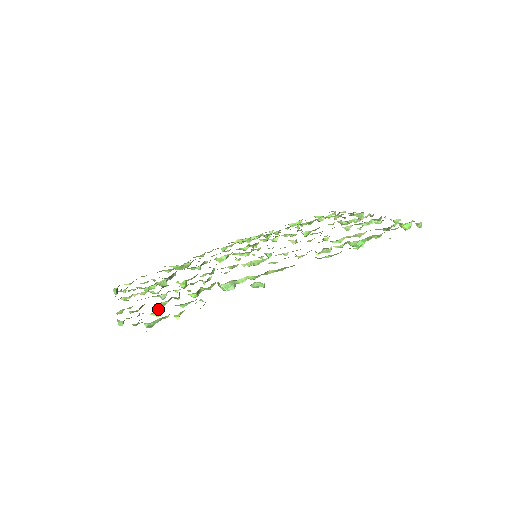
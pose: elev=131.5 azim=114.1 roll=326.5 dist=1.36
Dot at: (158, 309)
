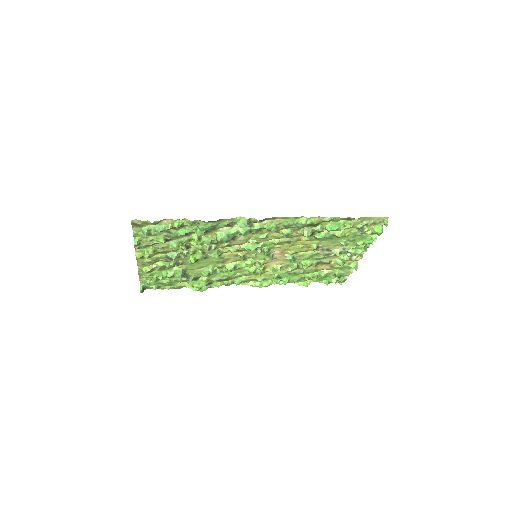
Dot at: (166, 239)
